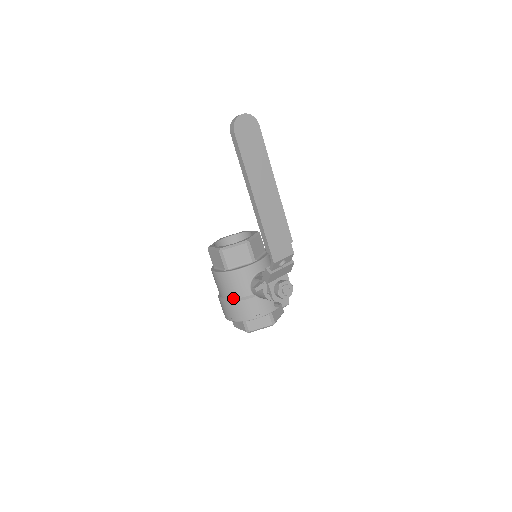
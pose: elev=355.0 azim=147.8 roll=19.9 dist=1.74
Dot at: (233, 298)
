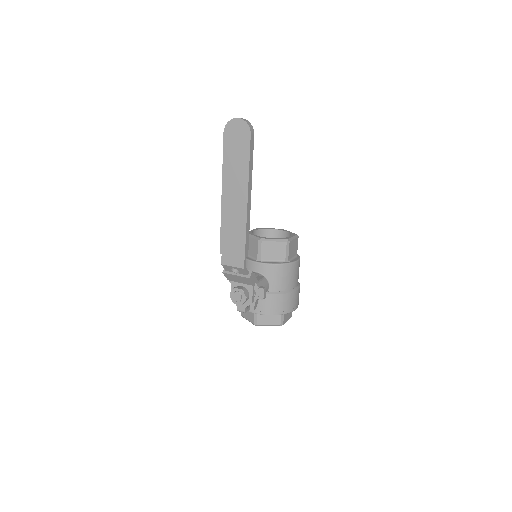
Dot at: occluded
